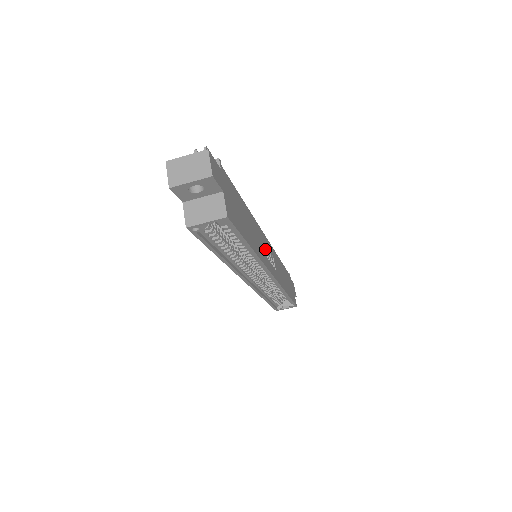
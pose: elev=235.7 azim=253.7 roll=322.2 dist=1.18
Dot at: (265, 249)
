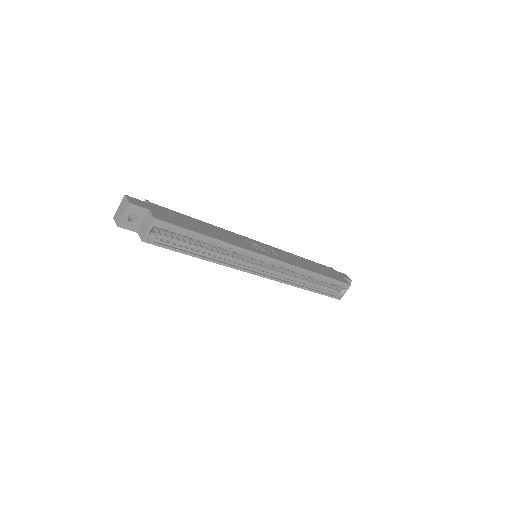
Dot at: (248, 244)
